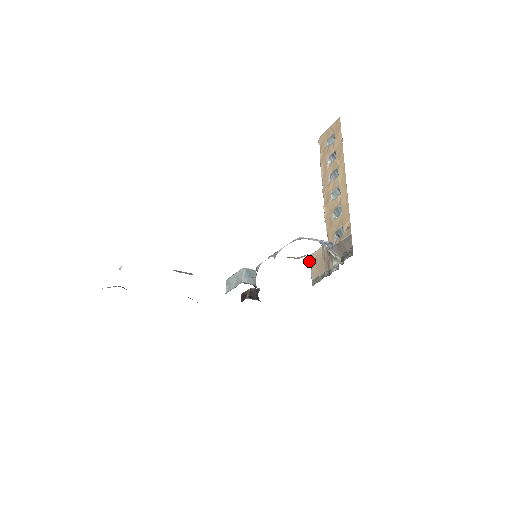
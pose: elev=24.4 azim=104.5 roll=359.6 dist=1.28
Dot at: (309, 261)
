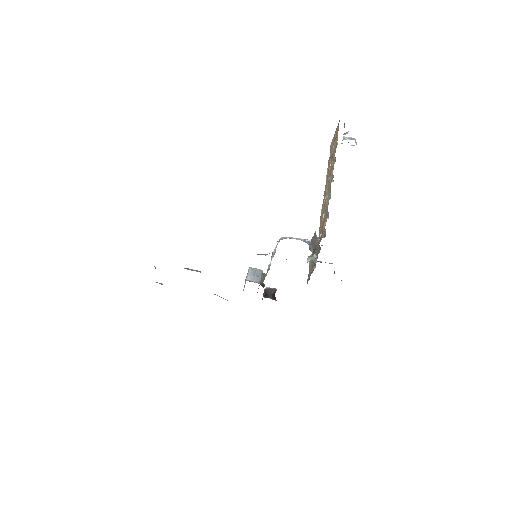
Dot at: occluded
